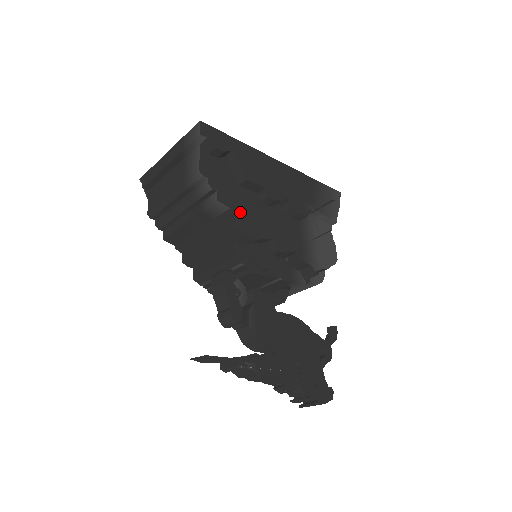
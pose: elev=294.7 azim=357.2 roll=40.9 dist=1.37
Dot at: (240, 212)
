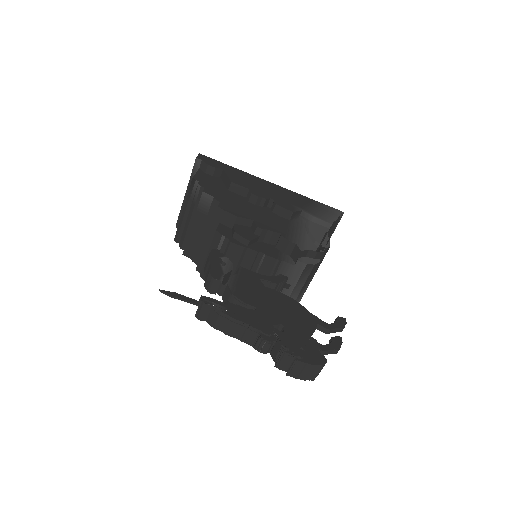
Dot at: (224, 201)
